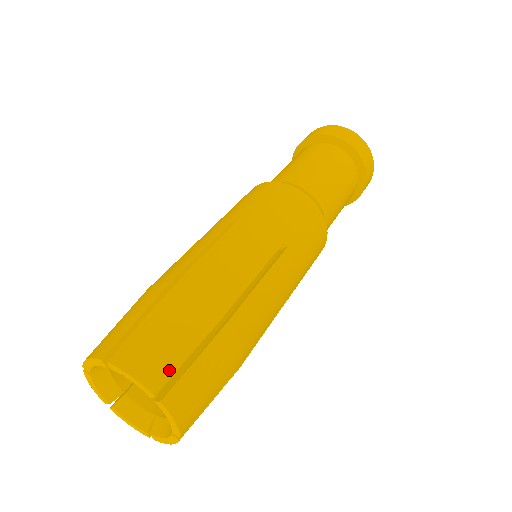
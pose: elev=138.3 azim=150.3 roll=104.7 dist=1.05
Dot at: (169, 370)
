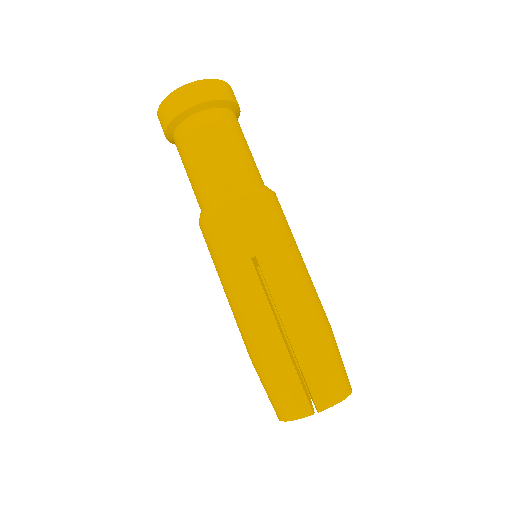
Dot at: (340, 381)
